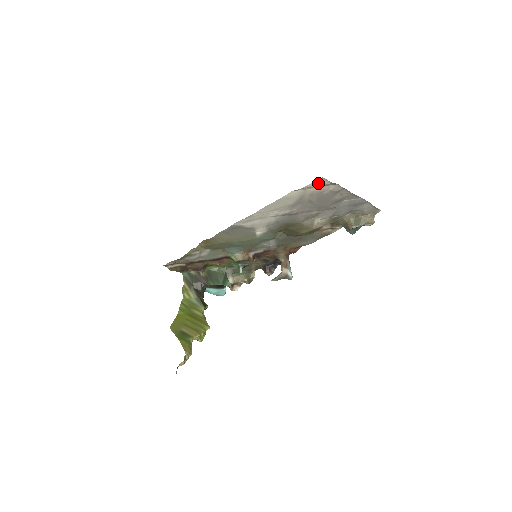
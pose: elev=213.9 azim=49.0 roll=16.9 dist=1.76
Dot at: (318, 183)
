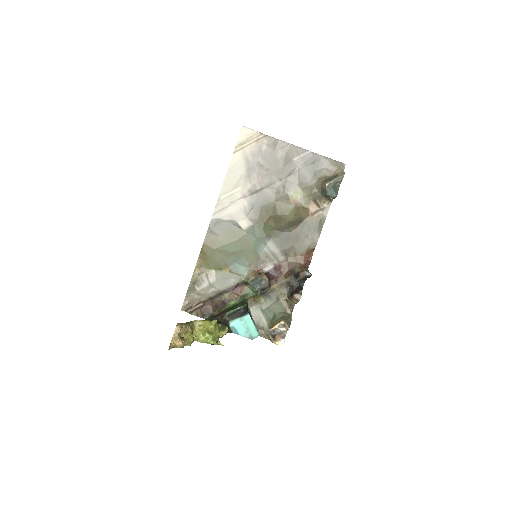
Dot at: (245, 135)
